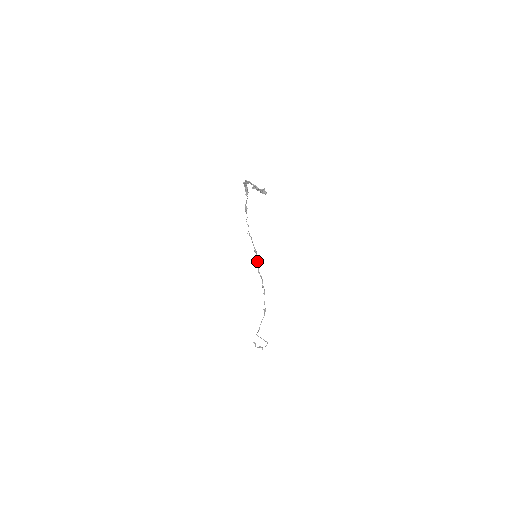
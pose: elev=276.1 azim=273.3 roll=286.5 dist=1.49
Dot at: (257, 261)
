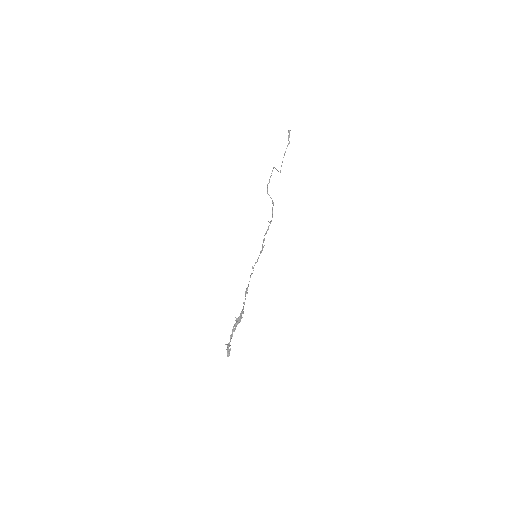
Dot at: occluded
